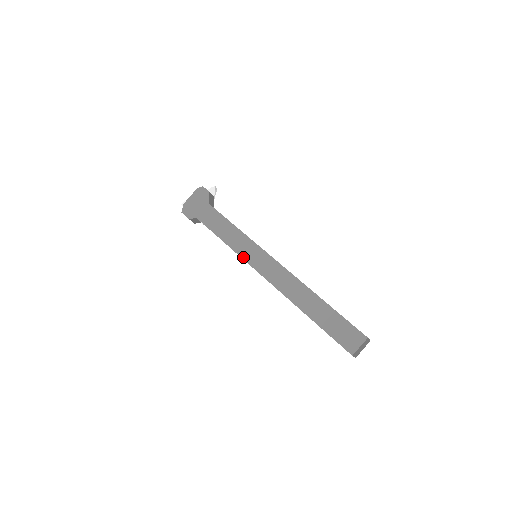
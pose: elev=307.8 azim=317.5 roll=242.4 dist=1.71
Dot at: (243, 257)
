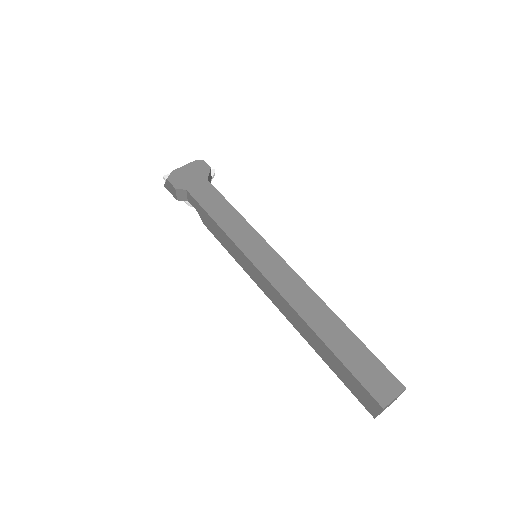
Dot at: (242, 249)
